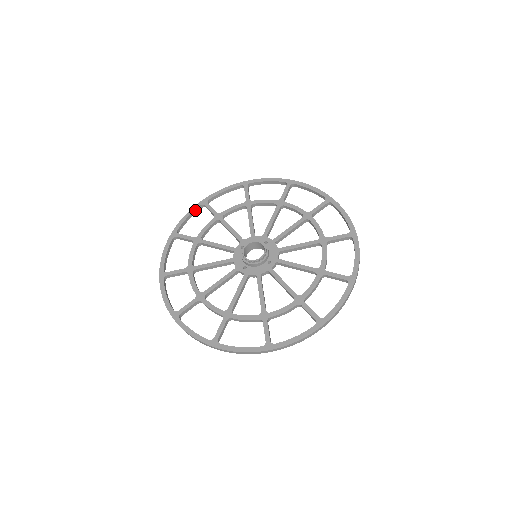
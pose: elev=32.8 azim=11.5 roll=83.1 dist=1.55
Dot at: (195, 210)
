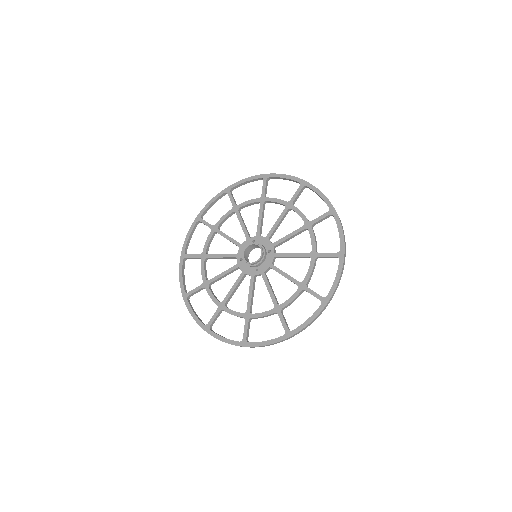
Dot at: (182, 267)
